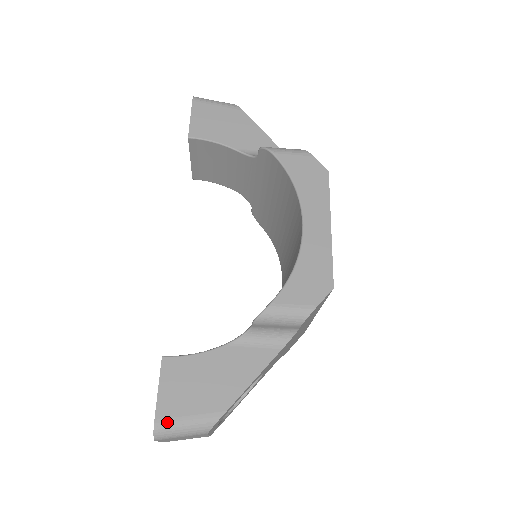
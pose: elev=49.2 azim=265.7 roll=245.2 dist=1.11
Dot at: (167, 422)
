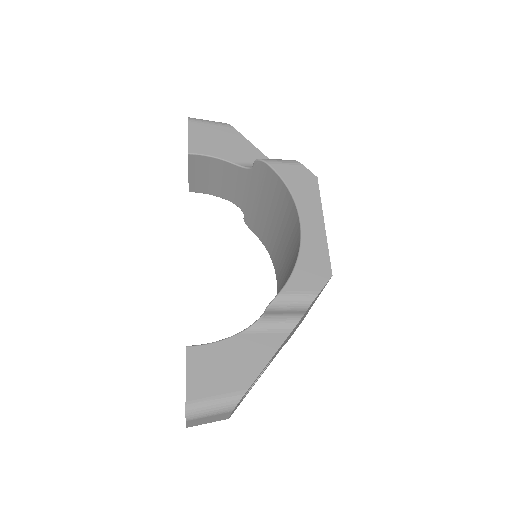
Dot at: (197, 403)
